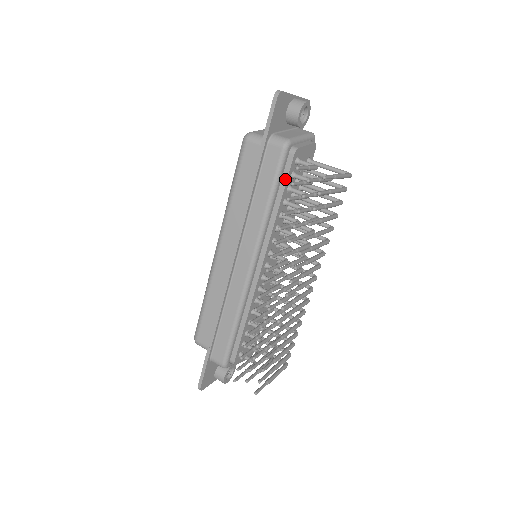
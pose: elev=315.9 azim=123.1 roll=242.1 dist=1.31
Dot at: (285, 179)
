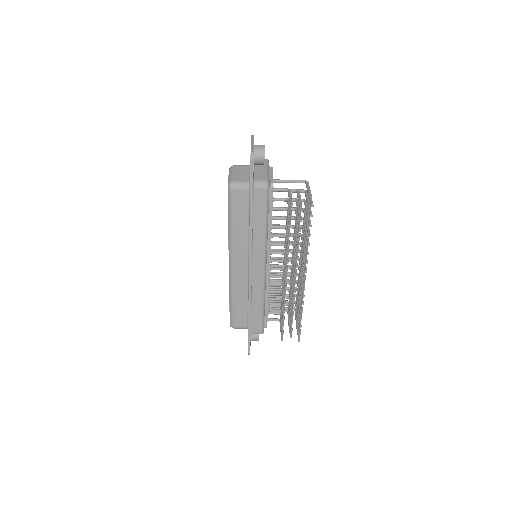
Dot at: (271, 206)
